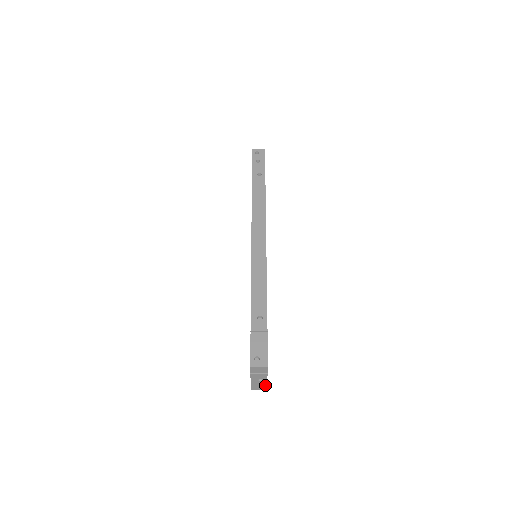
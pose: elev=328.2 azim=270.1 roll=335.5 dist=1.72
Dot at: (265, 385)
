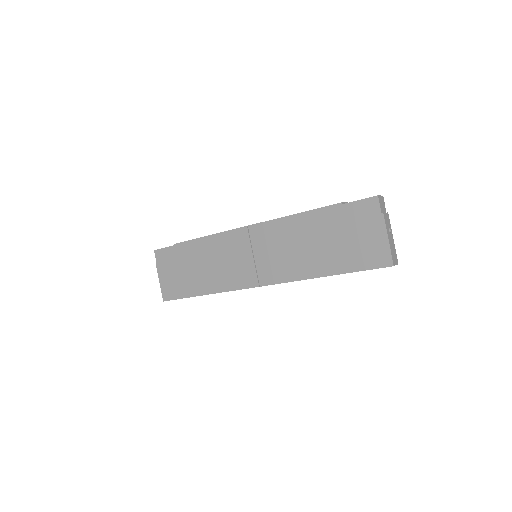
Dot at: (394, 248)
